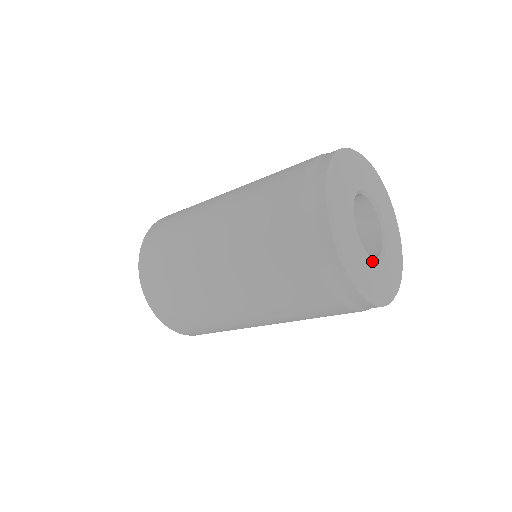
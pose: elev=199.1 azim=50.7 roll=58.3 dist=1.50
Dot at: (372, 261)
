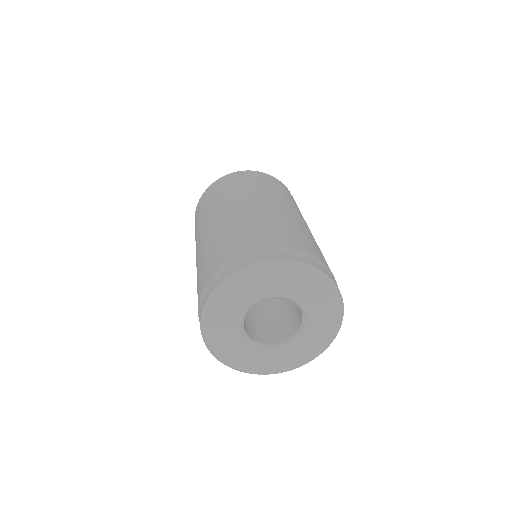
Dot at: (246, 342)
